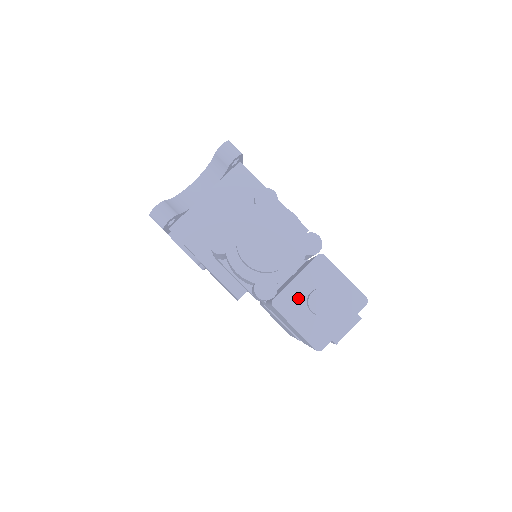
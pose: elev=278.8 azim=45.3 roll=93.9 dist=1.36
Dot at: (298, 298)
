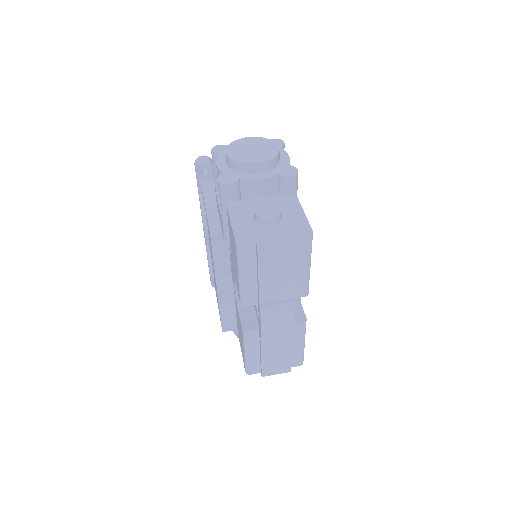
Dot at: (252, 208)
